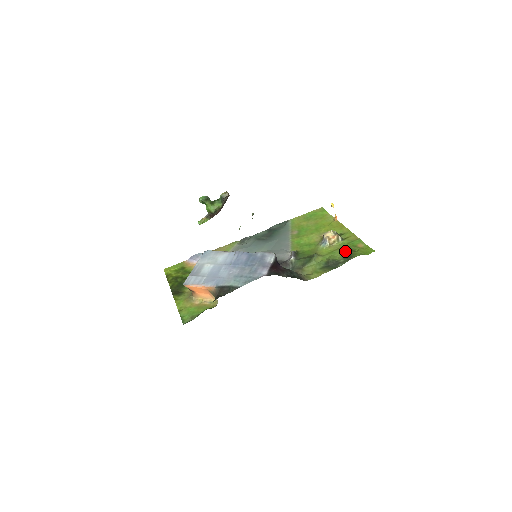
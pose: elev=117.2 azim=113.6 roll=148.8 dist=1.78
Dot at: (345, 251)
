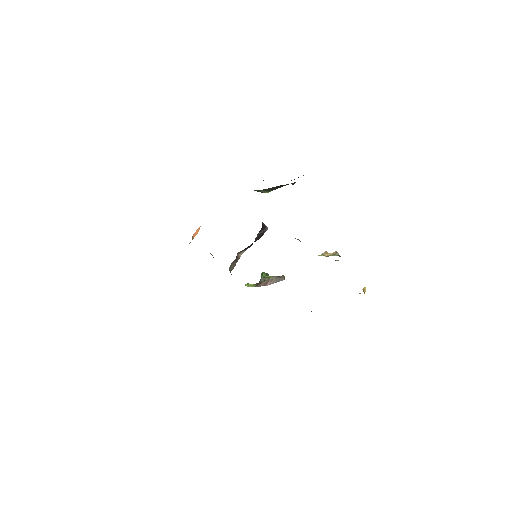
Dot at: occluded
